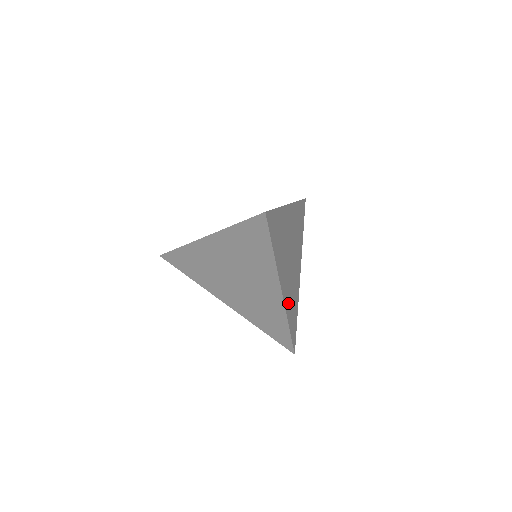
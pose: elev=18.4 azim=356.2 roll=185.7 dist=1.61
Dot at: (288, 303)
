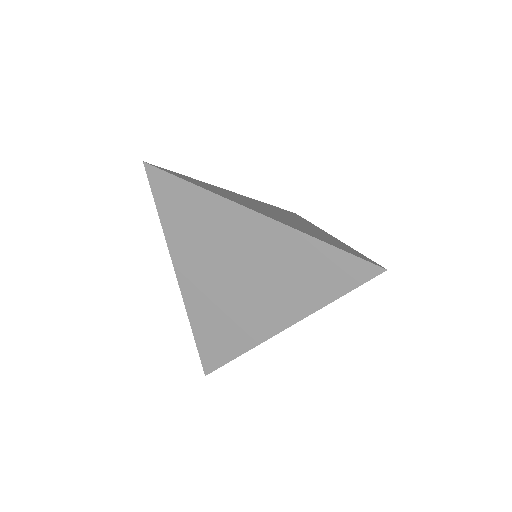
Dot at: occluded
